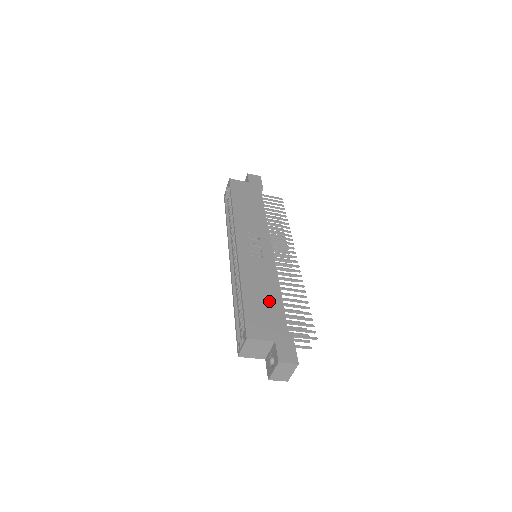
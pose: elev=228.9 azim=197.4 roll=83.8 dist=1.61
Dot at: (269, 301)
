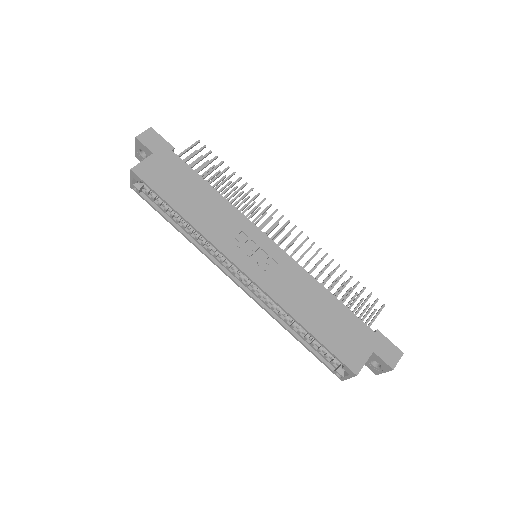
Dot at: (330, 312)
